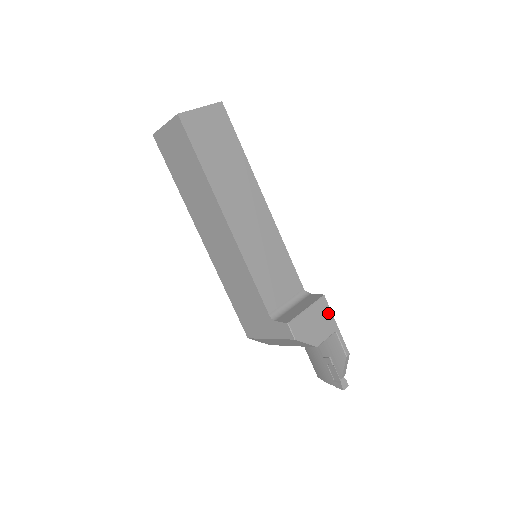
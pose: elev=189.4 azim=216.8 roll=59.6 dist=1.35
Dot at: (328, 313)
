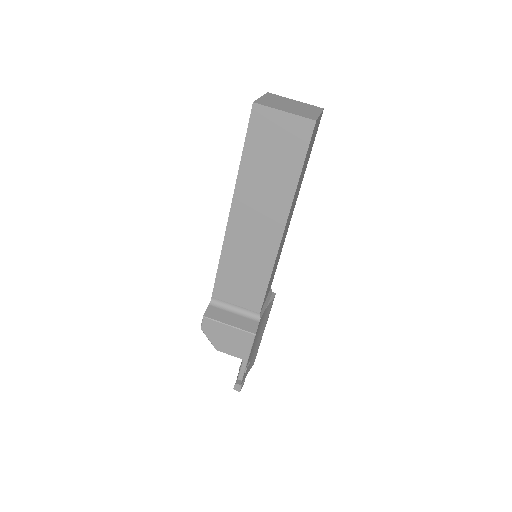
Dot at: (247, 346)
